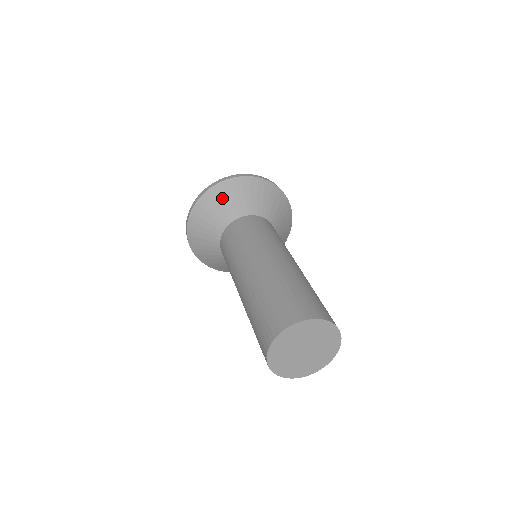
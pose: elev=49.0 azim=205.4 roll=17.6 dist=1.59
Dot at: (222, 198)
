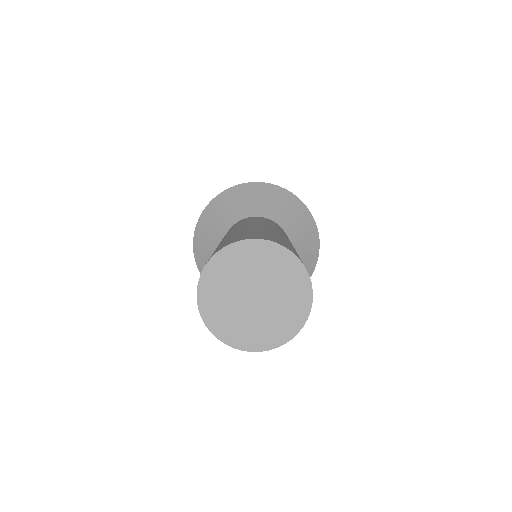
Dot at: (204, 236)
